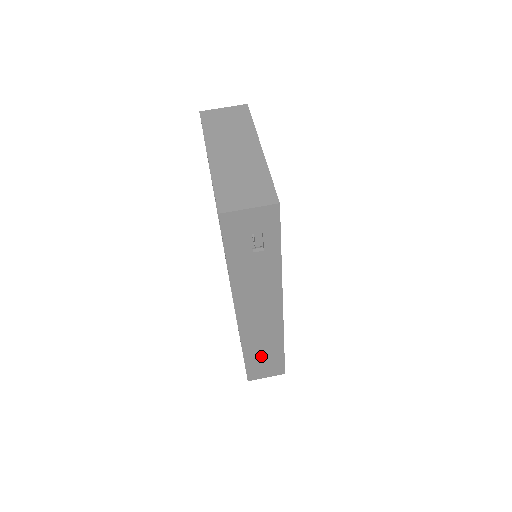
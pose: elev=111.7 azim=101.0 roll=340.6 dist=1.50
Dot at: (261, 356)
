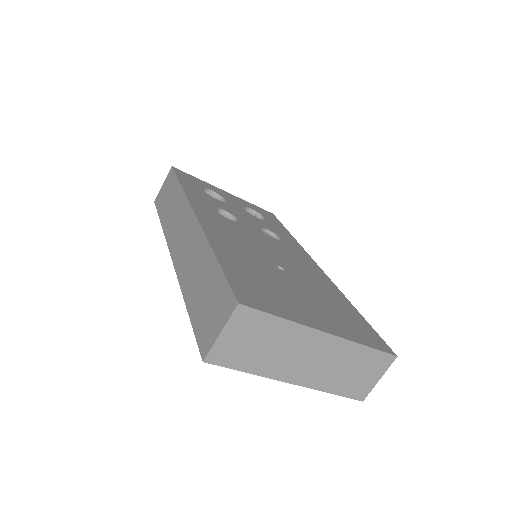
Dot at: occluded
